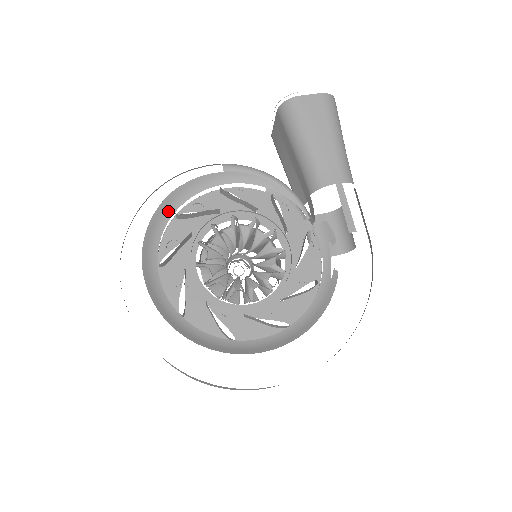
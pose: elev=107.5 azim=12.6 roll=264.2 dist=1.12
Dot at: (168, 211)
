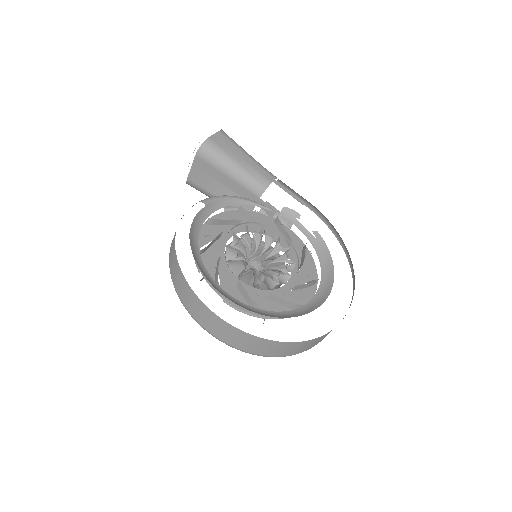
Dot at: (195, 250)
